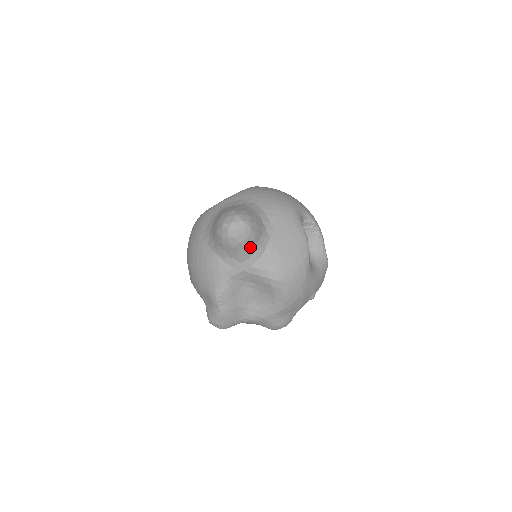
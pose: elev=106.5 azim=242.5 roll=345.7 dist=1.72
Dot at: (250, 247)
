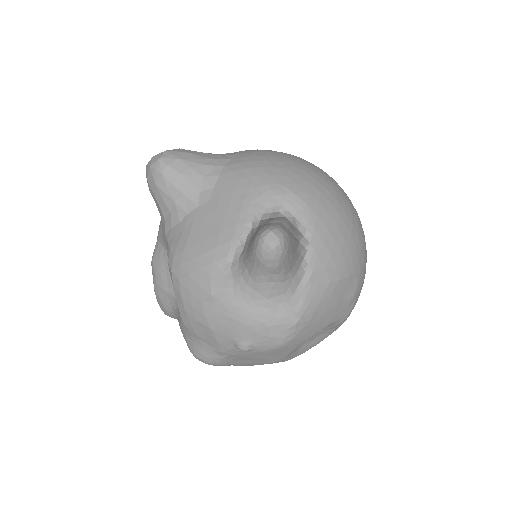
Dot at: (163, 202)
